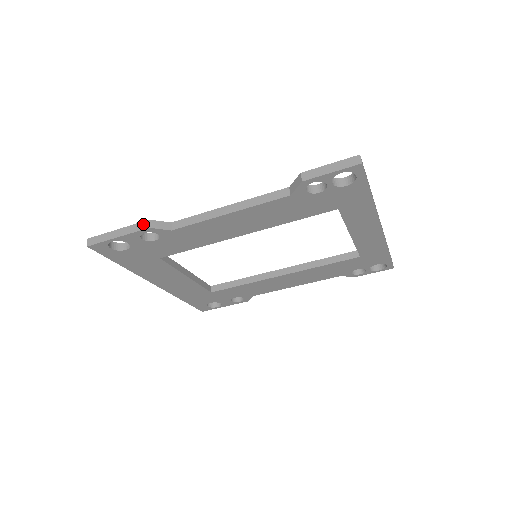
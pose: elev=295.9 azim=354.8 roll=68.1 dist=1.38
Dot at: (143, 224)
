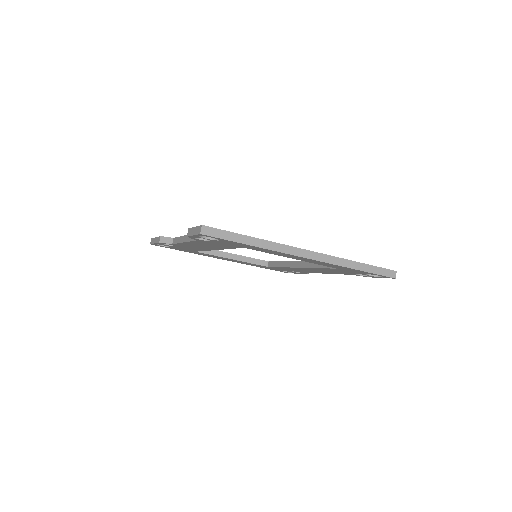
Dot at: (159, 238)
